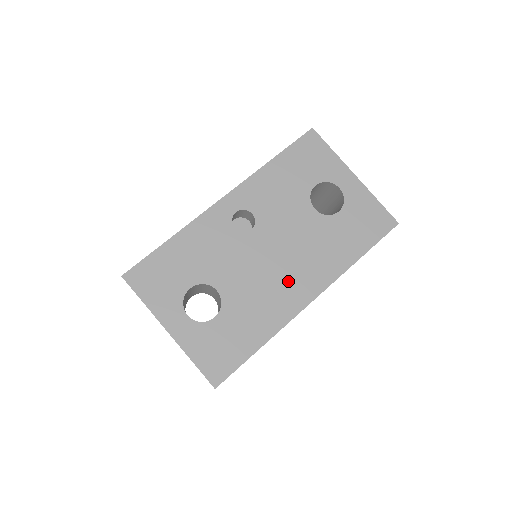
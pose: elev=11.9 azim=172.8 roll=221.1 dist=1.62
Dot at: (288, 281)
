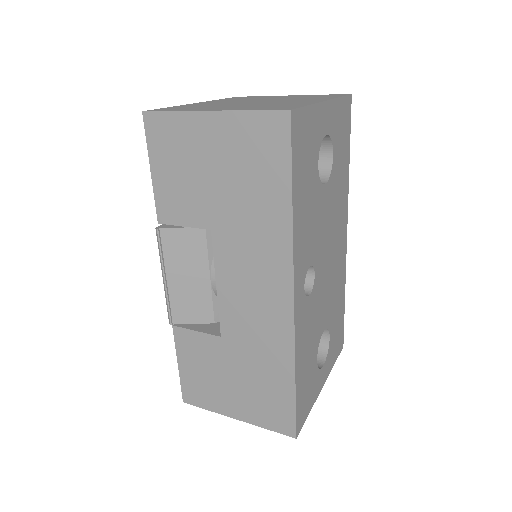
Dot at: (338, 253)
